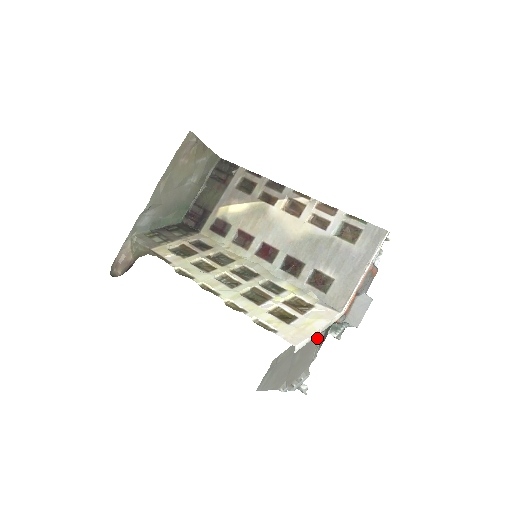
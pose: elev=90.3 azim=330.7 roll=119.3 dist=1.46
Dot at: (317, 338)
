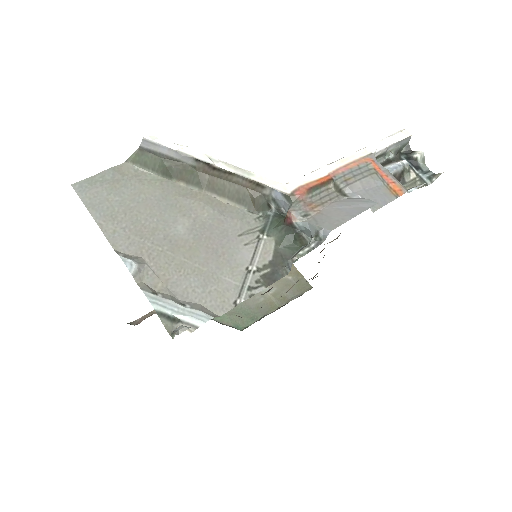
Dot at: (248, 247)
